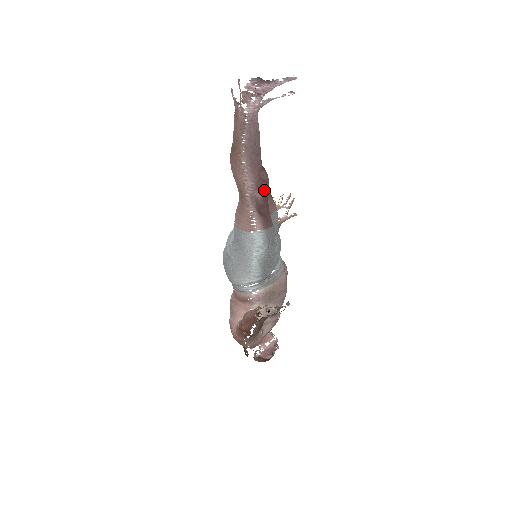
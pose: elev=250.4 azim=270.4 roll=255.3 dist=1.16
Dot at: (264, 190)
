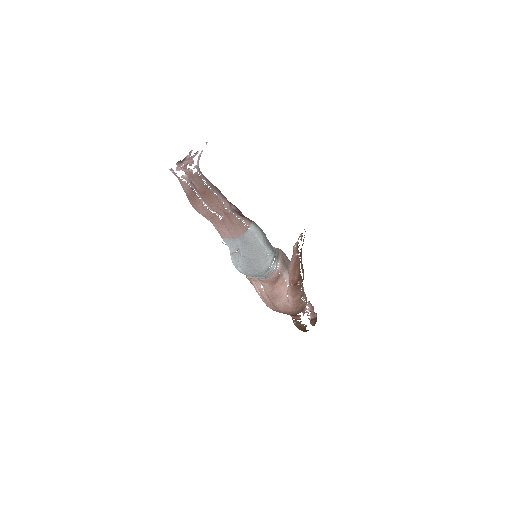
Dot at: (233, 205)
